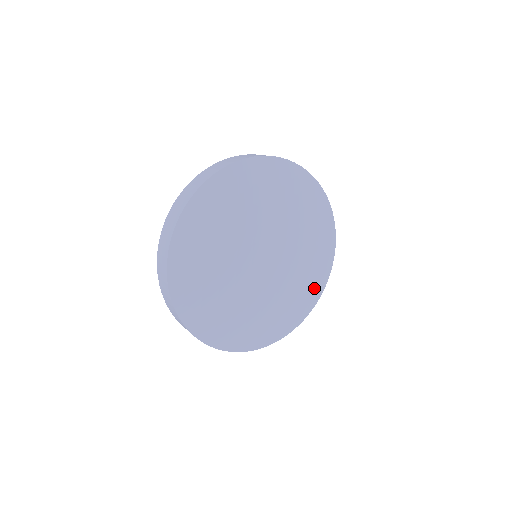
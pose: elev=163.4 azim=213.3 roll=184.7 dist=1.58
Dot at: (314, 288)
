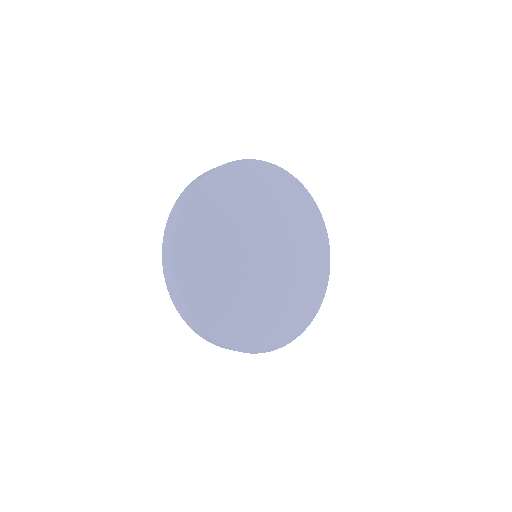
Dot at: (305, 310)
